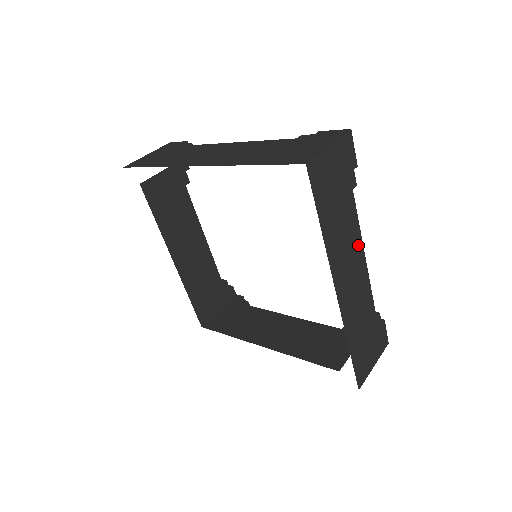
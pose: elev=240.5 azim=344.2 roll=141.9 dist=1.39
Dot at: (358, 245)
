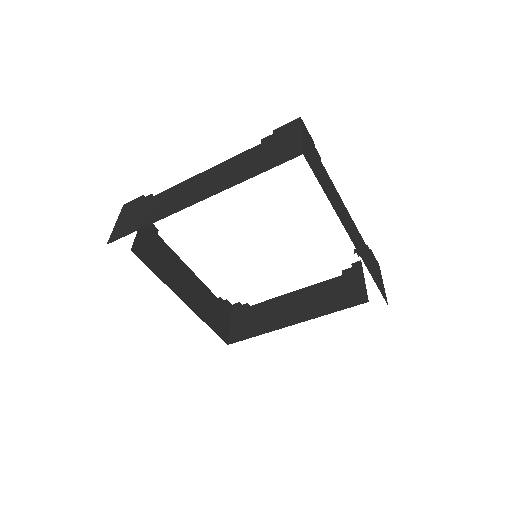
Dot at: (340, 201)
